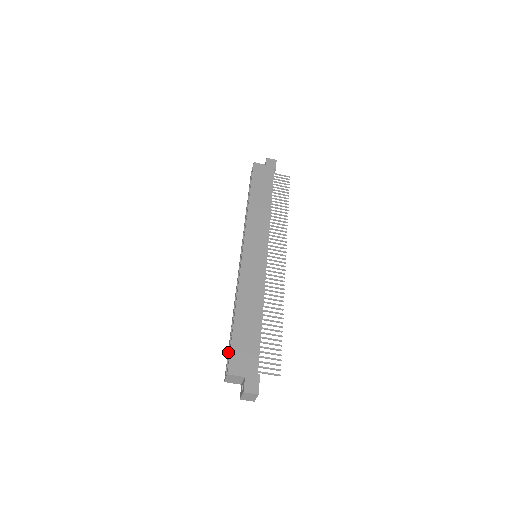
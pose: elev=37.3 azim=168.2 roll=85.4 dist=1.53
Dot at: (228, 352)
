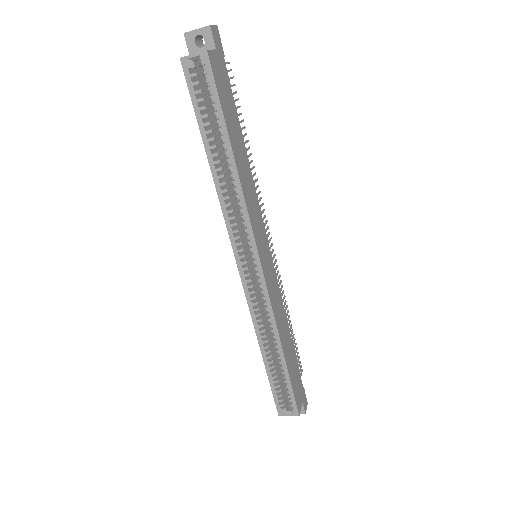
Dot at: (278, 391)
